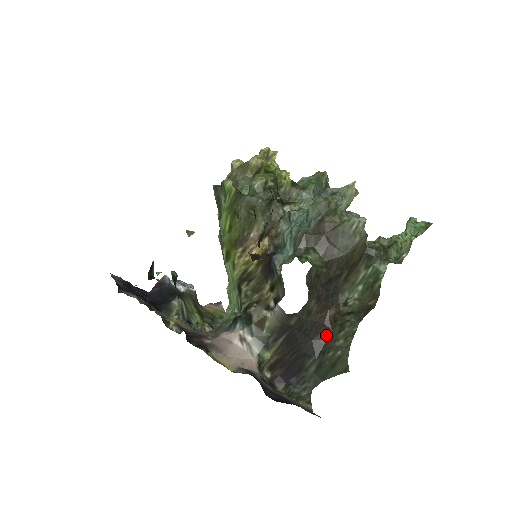
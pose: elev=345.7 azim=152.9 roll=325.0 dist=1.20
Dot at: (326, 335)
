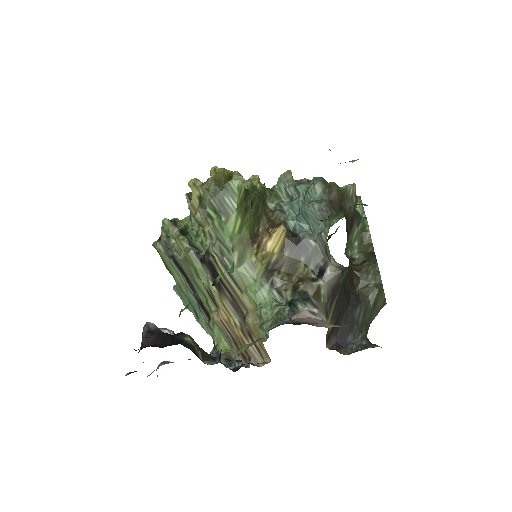
Dot at: (357, 286)
